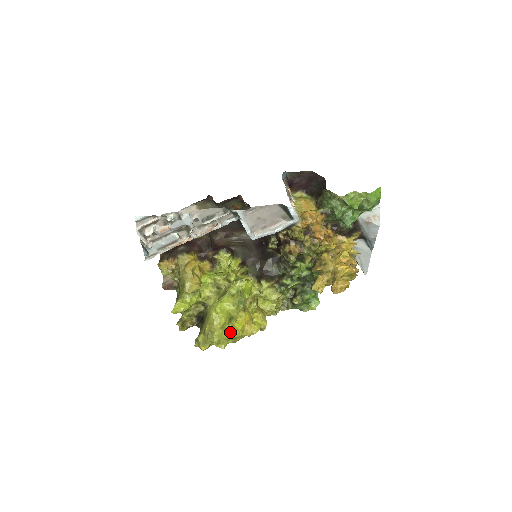
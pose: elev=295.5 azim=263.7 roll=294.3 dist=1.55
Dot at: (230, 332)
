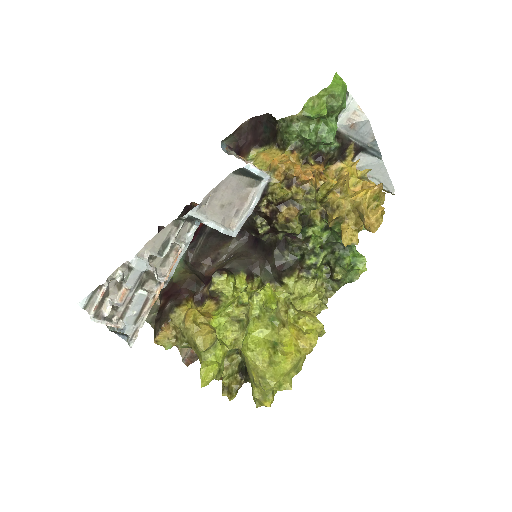
Dot at: (284, 362)
